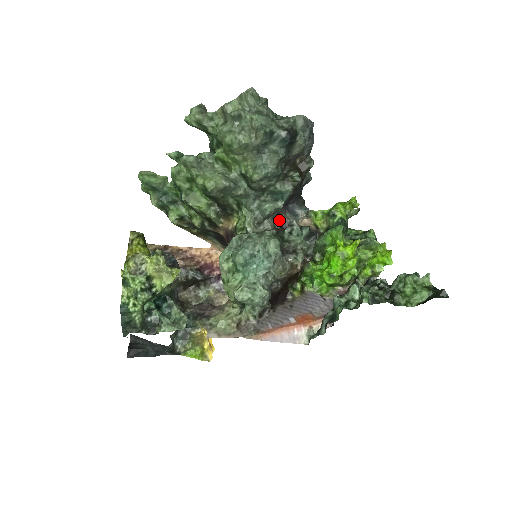
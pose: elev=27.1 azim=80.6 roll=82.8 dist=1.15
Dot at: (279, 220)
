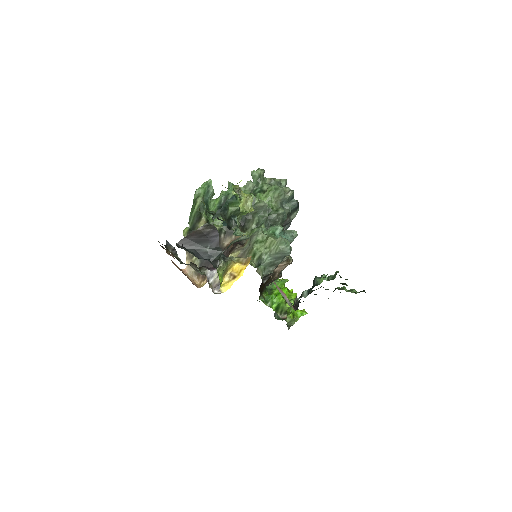
Dot at: occluded
